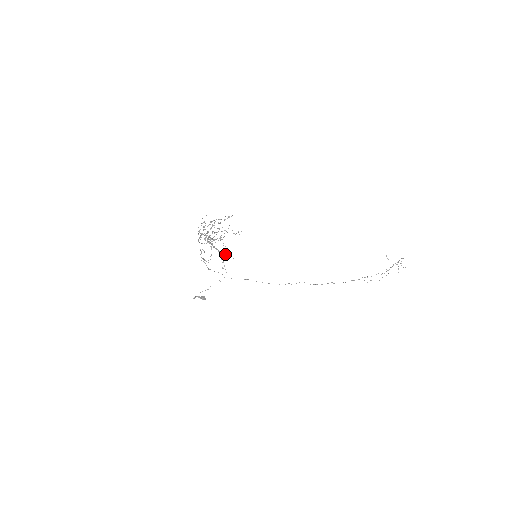
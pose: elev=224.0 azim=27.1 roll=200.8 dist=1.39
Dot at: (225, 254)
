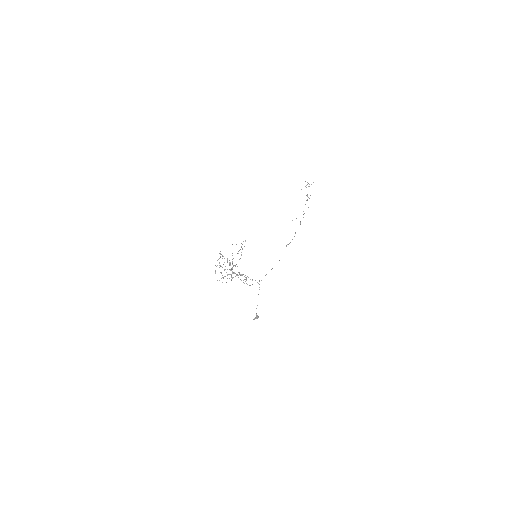
Dot at: occluded
